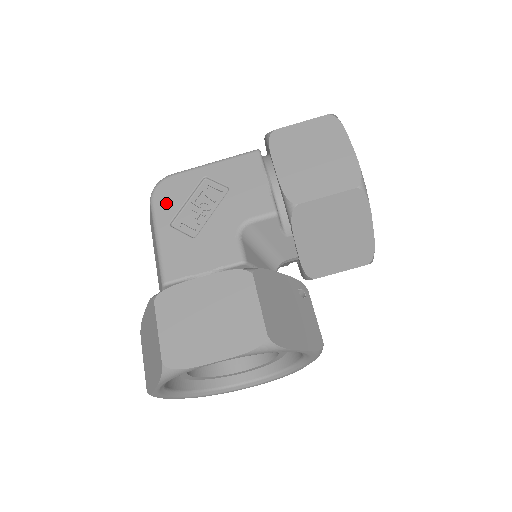
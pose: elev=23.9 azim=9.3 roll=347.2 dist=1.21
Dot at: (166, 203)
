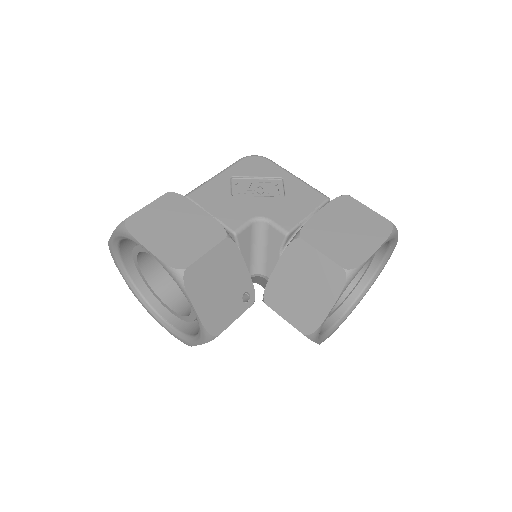
Dot at: (246, 167)
